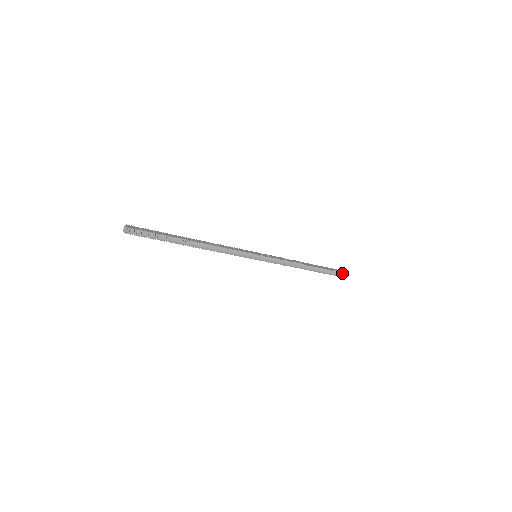
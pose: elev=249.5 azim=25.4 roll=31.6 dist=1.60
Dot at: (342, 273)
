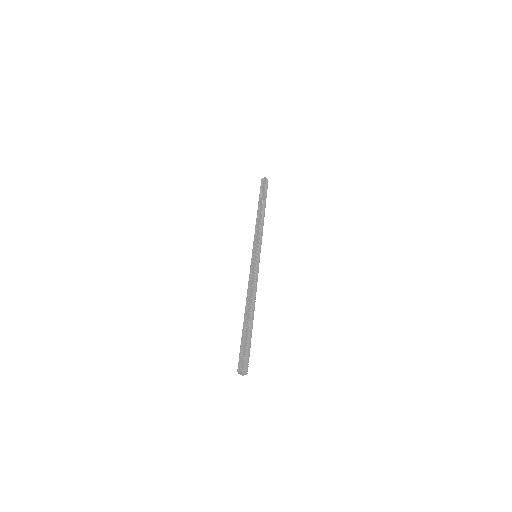
Dot at: (266, 182)
